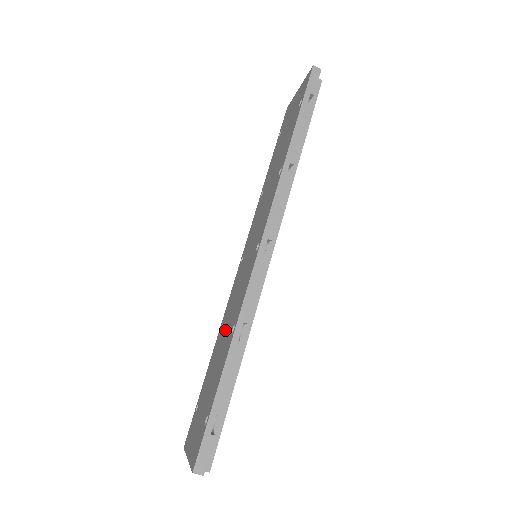
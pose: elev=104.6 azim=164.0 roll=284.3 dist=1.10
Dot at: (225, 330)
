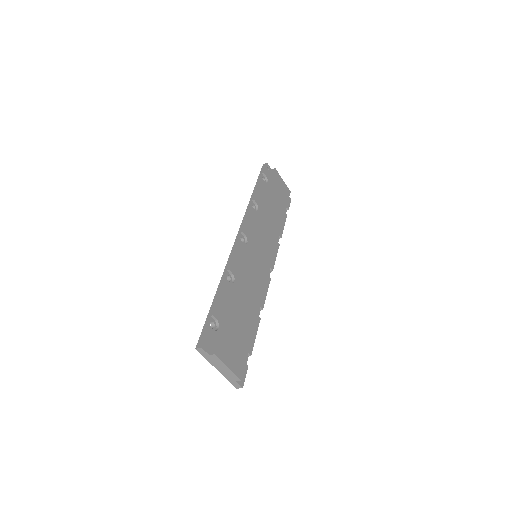
Dot at: occluded
